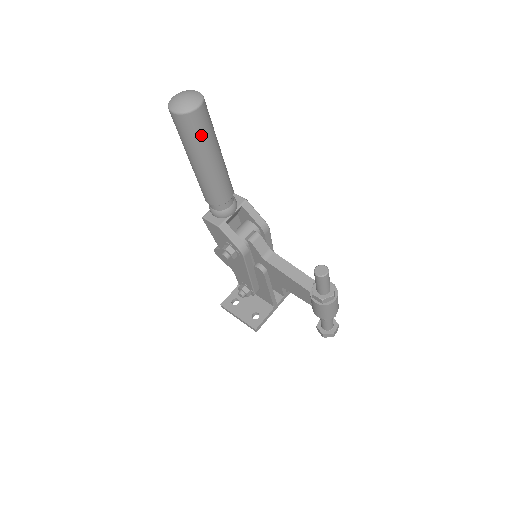
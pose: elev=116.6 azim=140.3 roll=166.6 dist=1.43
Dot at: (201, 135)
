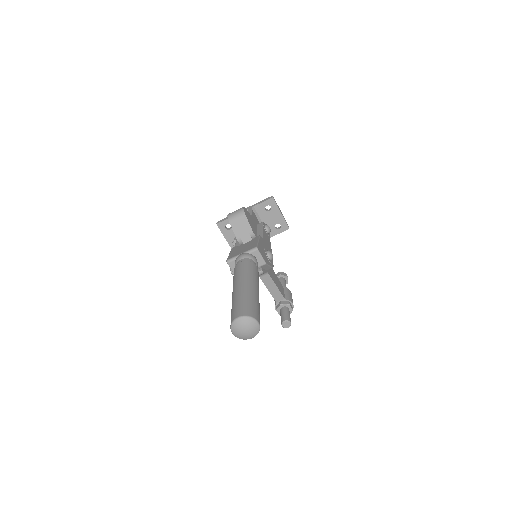
Dot at: occluded
